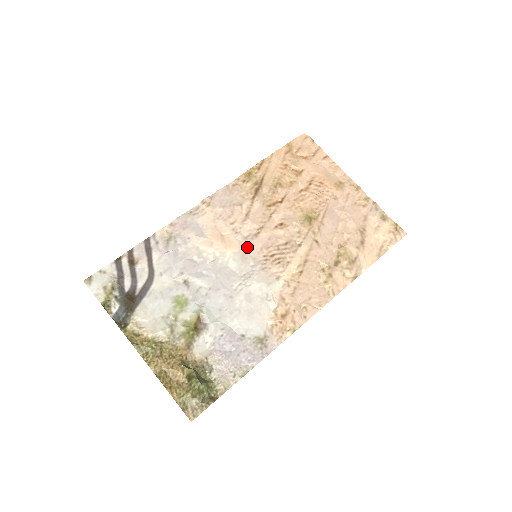
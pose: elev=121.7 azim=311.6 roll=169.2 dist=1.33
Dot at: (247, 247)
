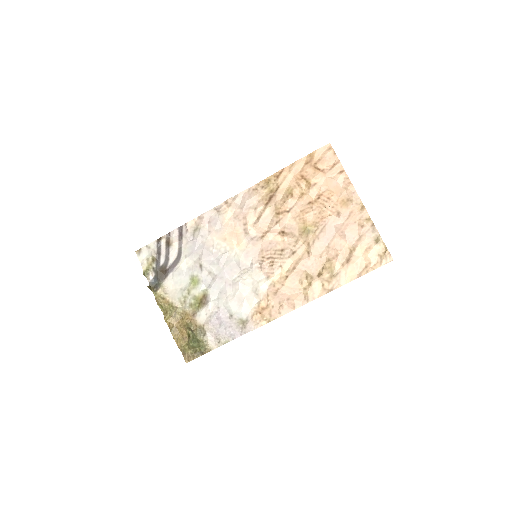
Dot at: (251, 247)
